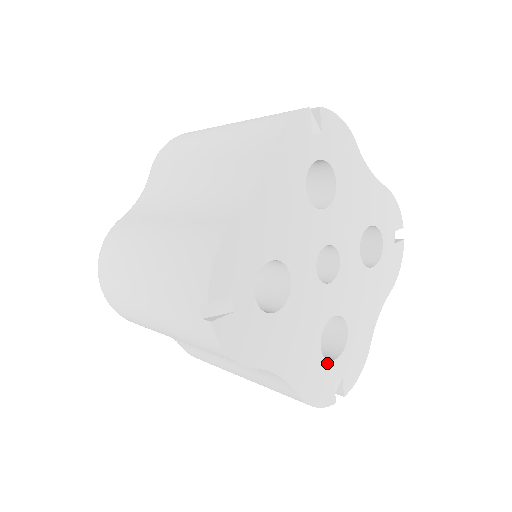
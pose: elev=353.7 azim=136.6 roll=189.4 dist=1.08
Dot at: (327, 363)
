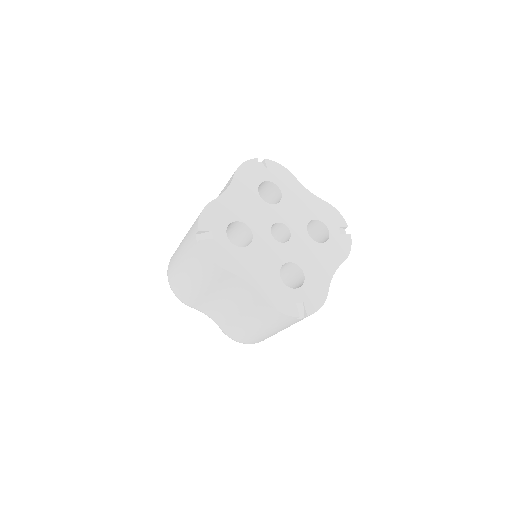
Dot at: (288, 288)
